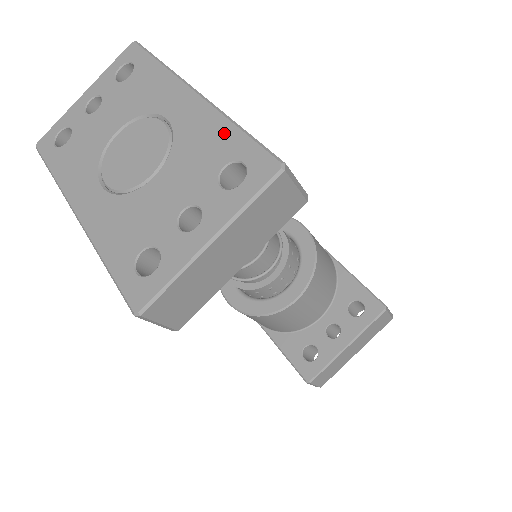
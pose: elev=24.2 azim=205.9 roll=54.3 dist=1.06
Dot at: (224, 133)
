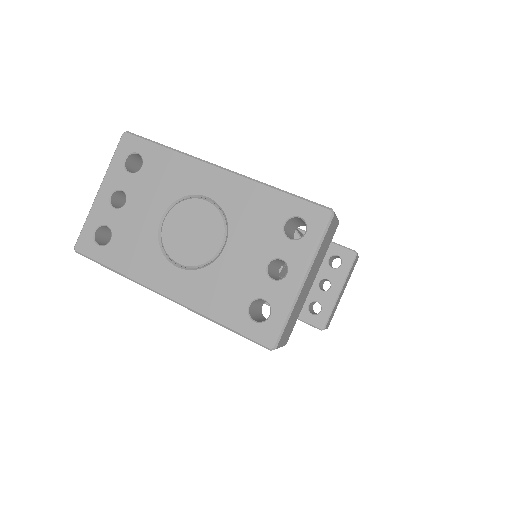
Dot at: (269, 198)
